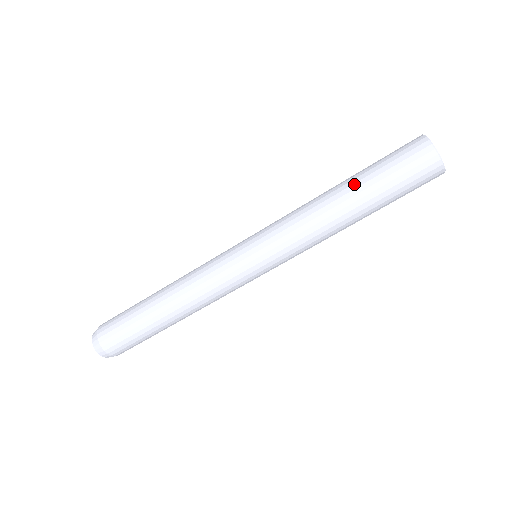
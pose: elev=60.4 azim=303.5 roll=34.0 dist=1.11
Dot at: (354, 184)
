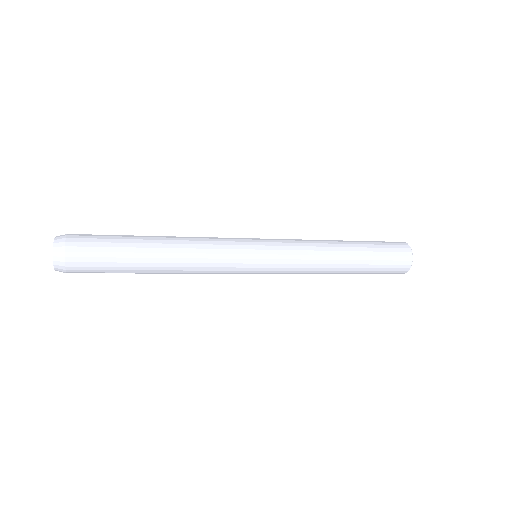
Dot at: (353, 273)
